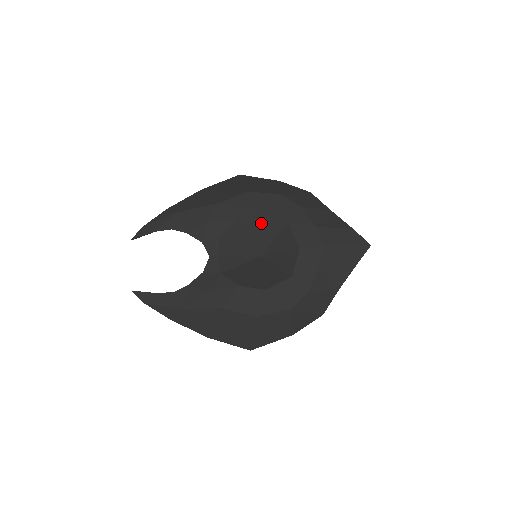
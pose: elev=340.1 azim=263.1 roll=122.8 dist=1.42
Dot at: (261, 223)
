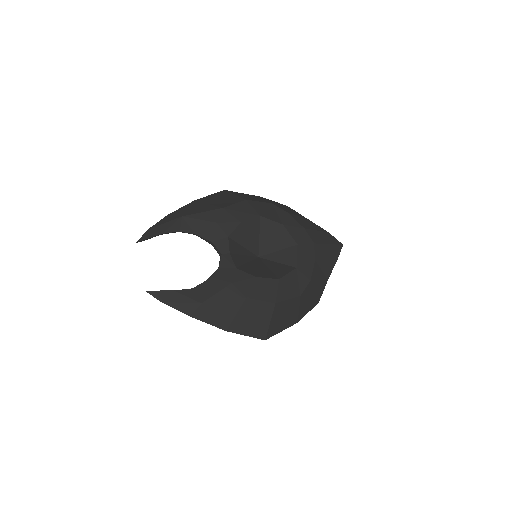
Dot at: (261, 226)
